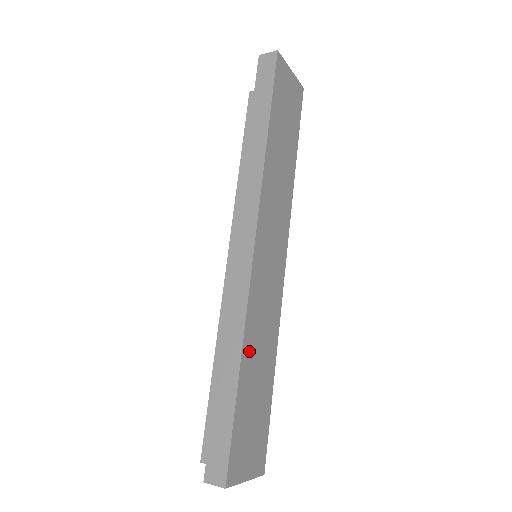
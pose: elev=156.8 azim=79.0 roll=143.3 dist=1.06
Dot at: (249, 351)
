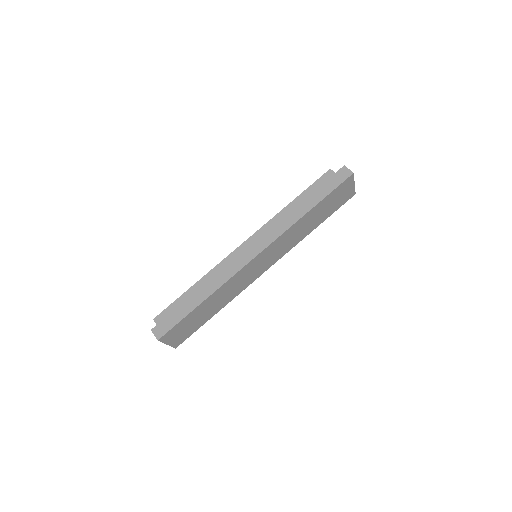
Dot at: (215, 296)
